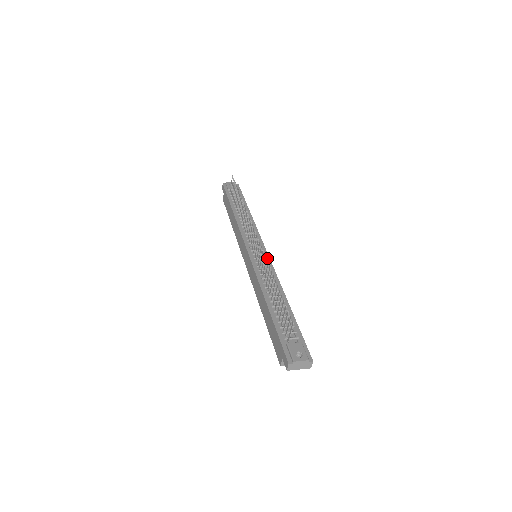
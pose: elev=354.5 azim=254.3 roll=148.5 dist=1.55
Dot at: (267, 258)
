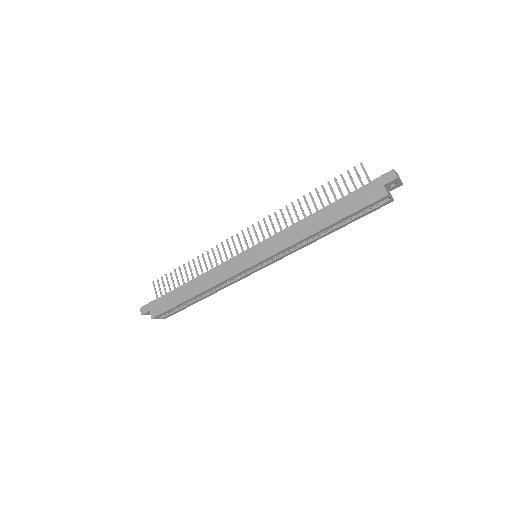
Dot at: occluded
